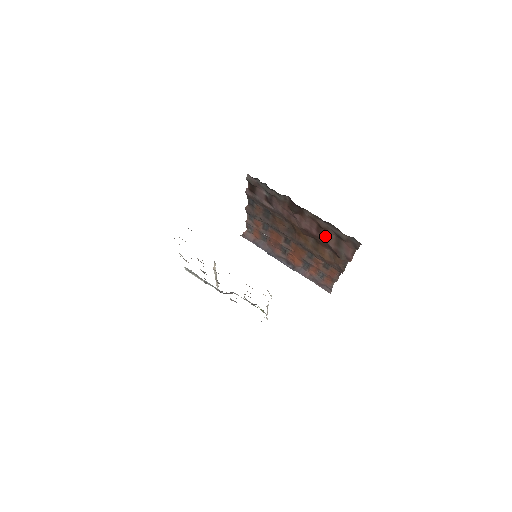
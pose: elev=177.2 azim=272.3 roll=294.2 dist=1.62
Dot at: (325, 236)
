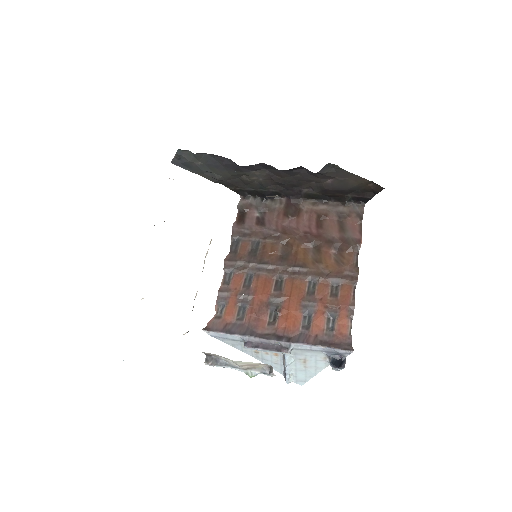
Dot at: (326, 228)
